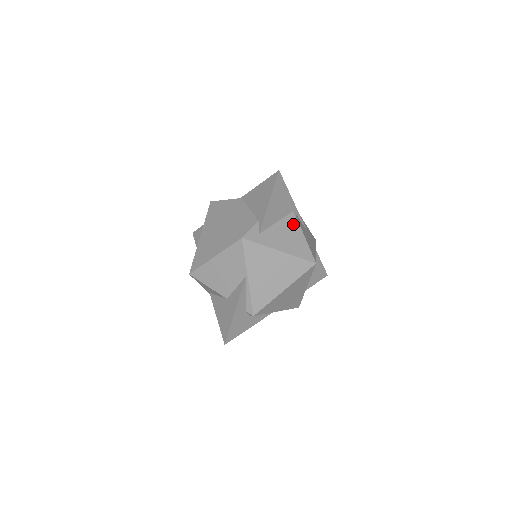
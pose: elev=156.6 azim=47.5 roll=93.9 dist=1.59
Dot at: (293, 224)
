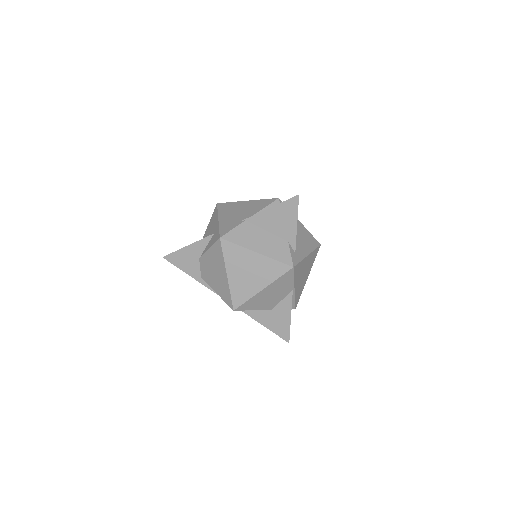
Dot at: (297, 224)
